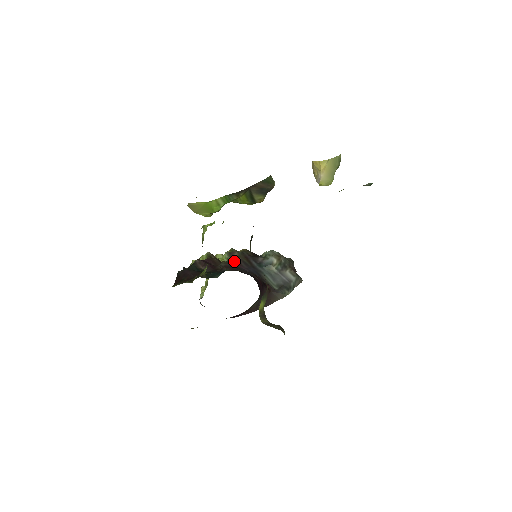
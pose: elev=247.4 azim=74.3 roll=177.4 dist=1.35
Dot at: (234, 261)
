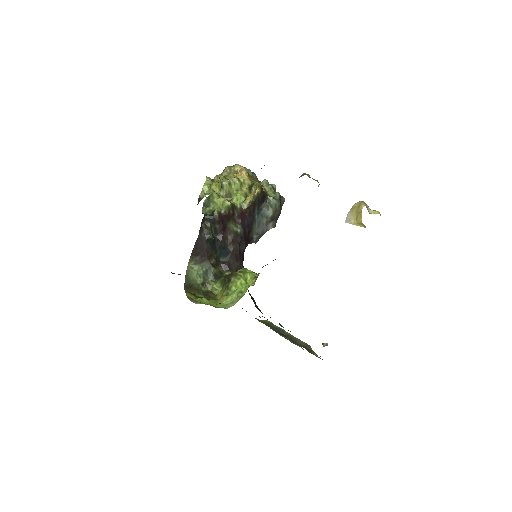
Dot at: (244, 212)
